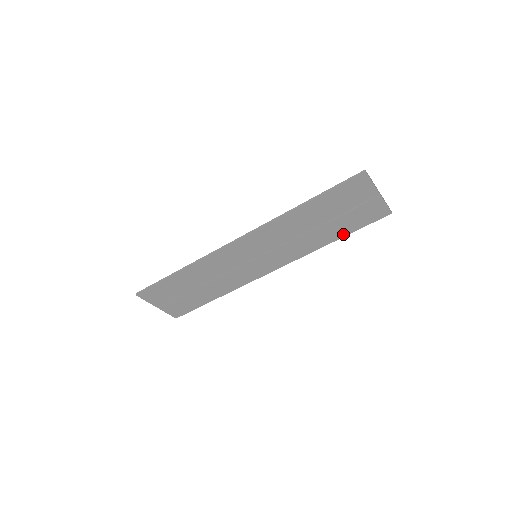
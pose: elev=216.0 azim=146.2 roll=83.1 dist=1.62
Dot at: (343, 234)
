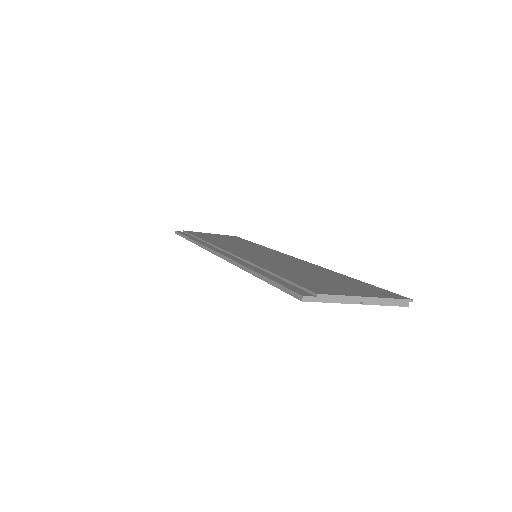
Dot at: occluded
